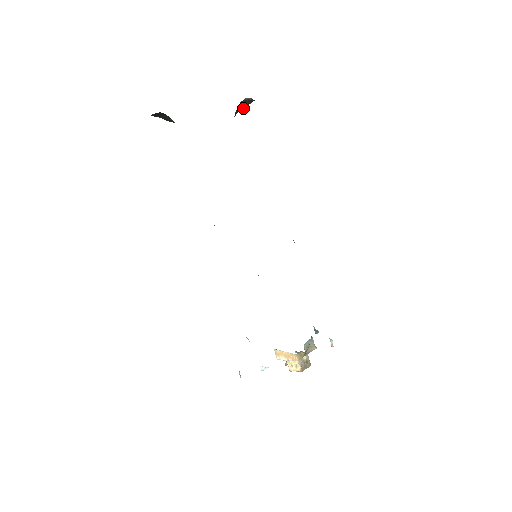
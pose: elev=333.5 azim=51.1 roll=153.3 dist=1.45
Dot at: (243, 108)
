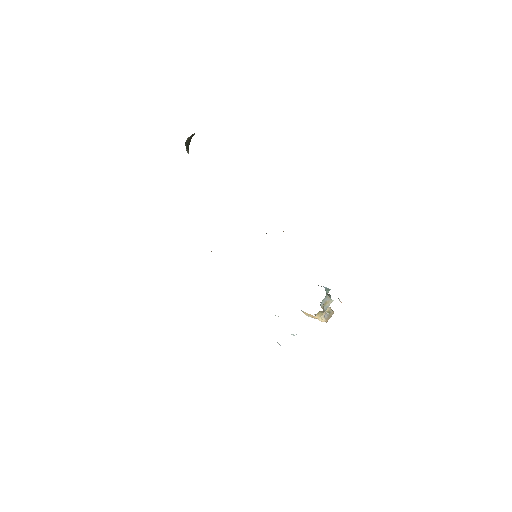
Dot at: (192, 136)
